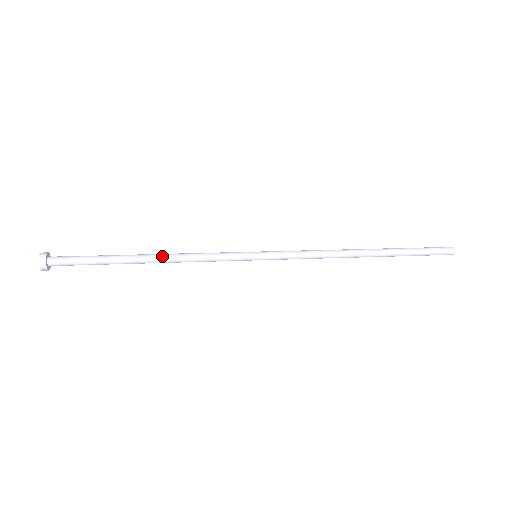
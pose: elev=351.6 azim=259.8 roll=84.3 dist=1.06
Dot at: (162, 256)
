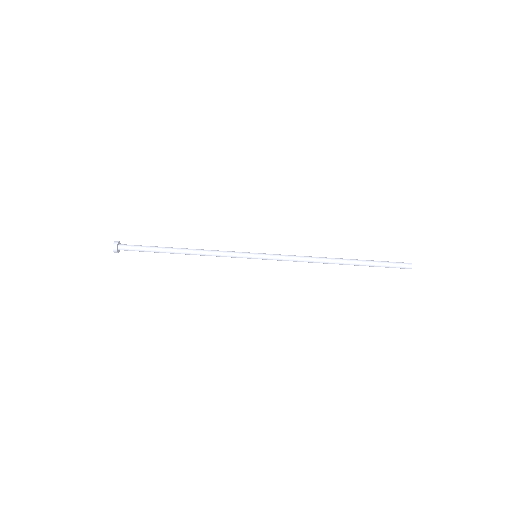
Dot at: (191, 254)
